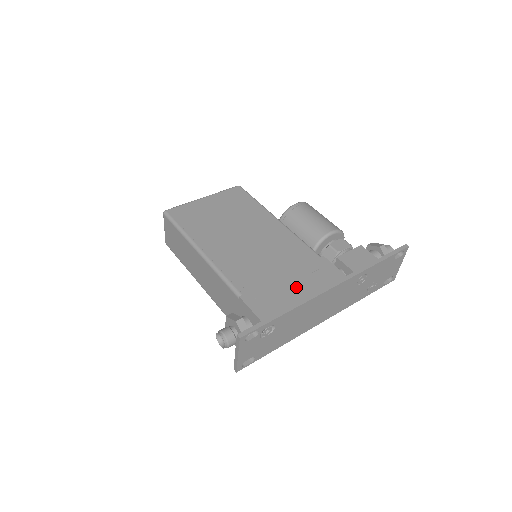
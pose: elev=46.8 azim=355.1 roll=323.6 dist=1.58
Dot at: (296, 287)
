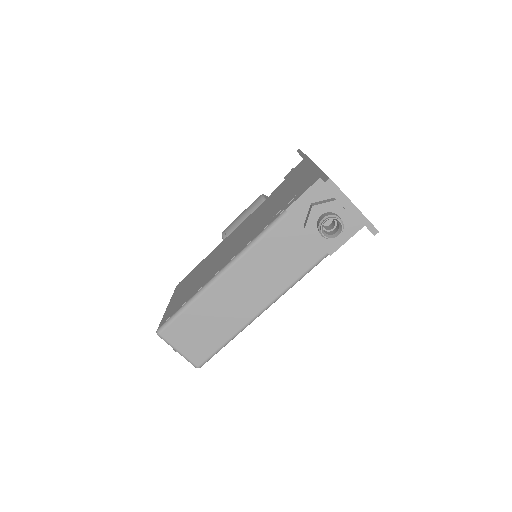
Dot at: (298, 181)
